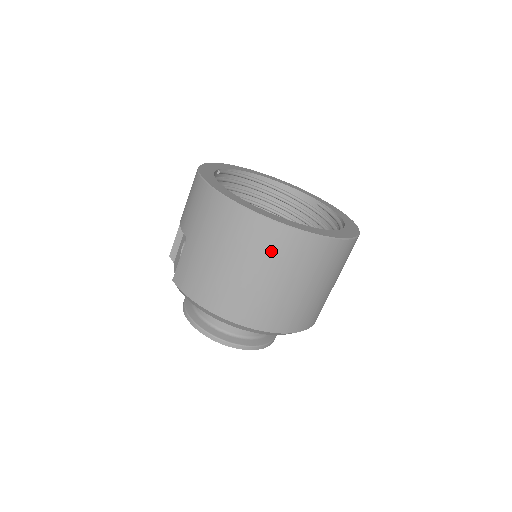
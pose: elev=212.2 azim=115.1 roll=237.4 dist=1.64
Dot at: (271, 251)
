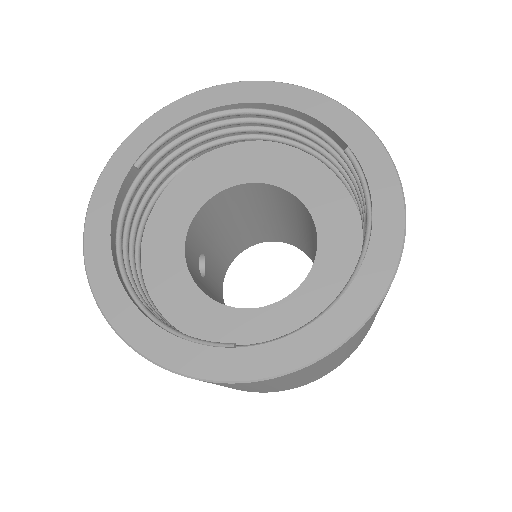
Dot at: occluded
